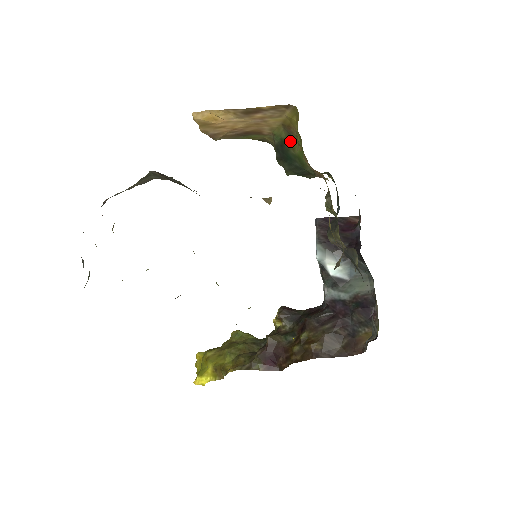
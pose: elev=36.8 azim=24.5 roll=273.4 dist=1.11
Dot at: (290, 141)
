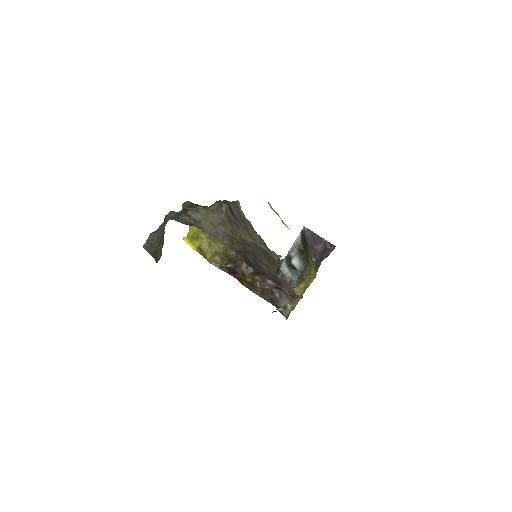
Dot at: occluded
